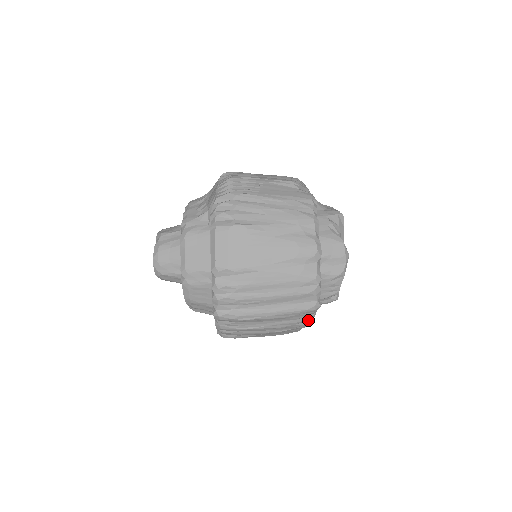
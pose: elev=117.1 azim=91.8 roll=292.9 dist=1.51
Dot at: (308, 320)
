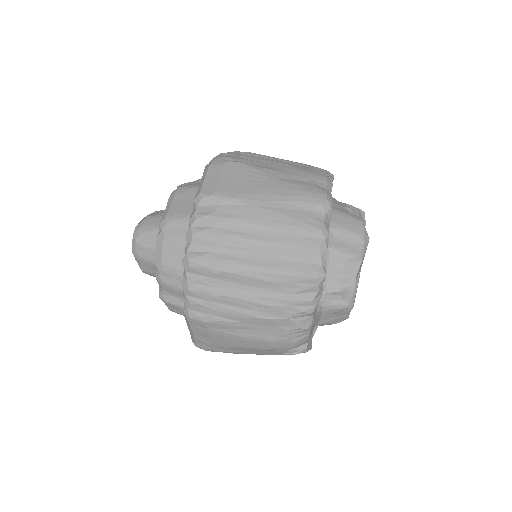
Dot at: (308, 306)
